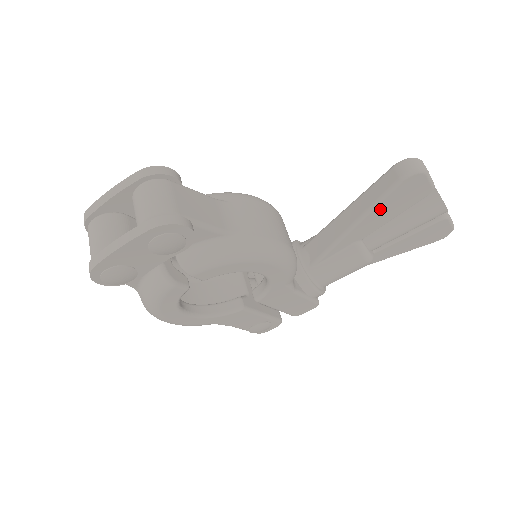
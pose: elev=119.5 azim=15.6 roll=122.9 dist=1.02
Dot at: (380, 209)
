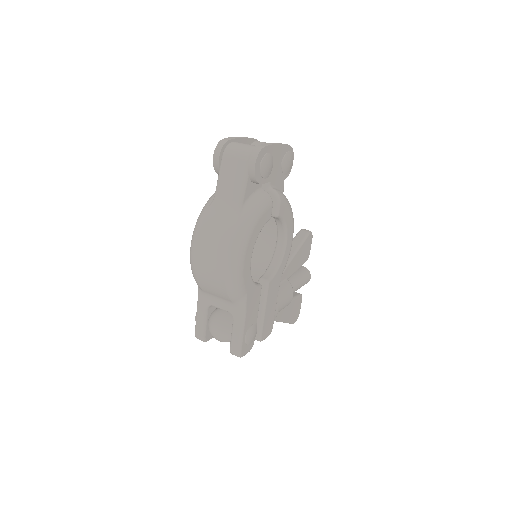
Dot at: (300, 252)
